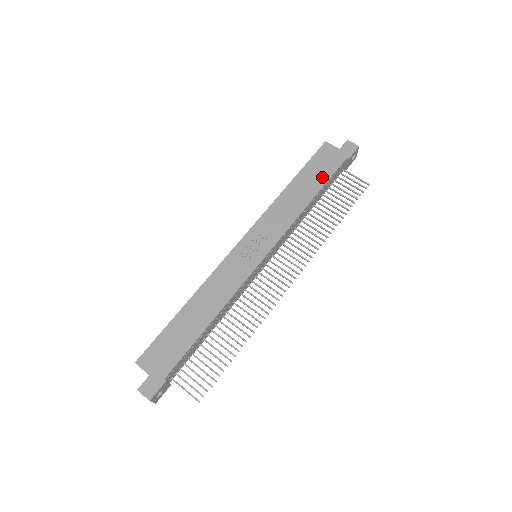
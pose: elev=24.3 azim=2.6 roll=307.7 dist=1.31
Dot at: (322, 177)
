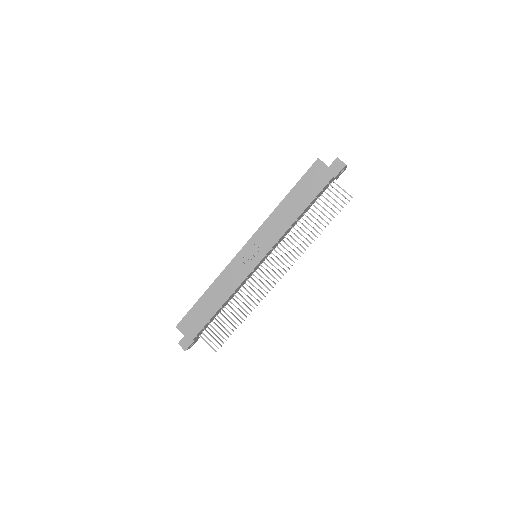
Dot at: (310, 195)
